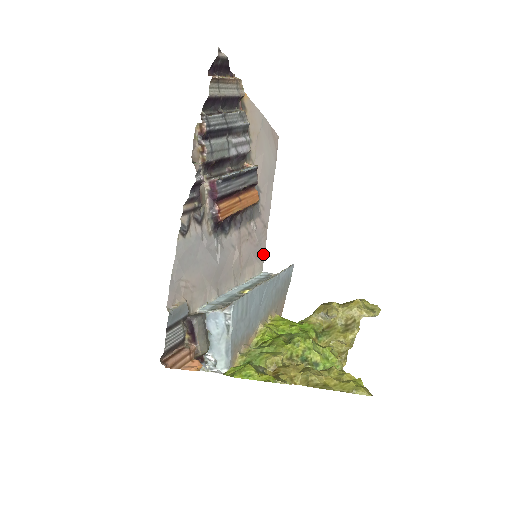
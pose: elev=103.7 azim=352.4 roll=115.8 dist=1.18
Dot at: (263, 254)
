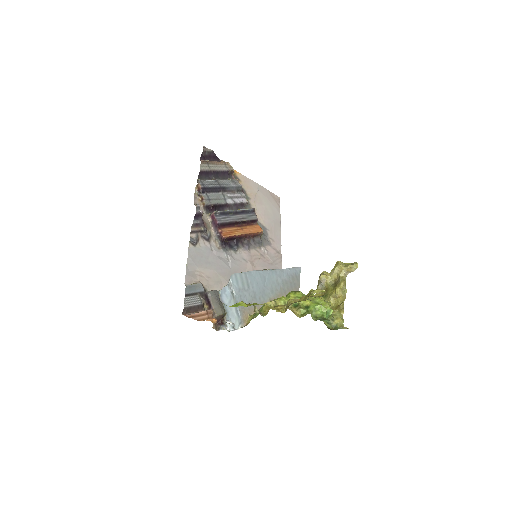
Dot at: occluded
